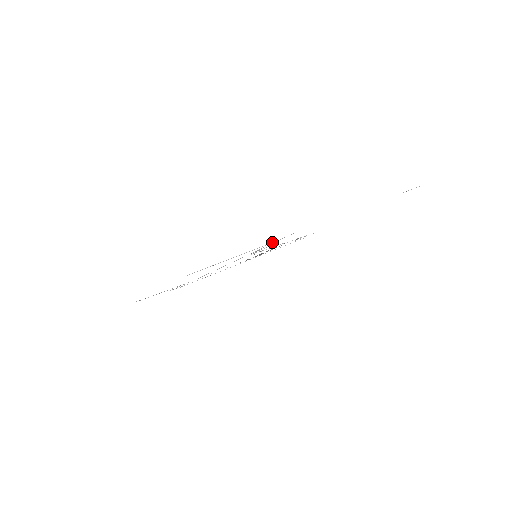
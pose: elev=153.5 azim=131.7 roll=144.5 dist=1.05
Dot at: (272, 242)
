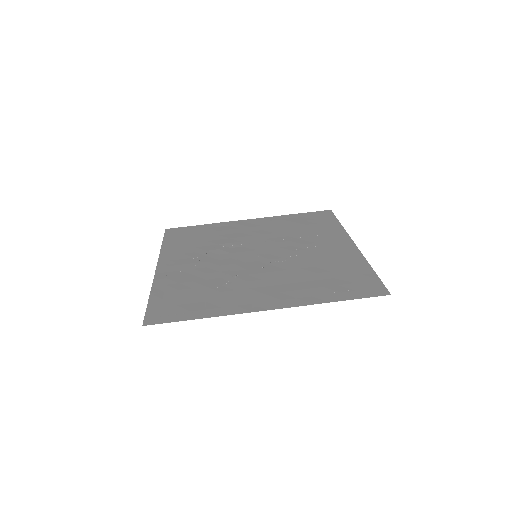
Dot at: (199, 311)
